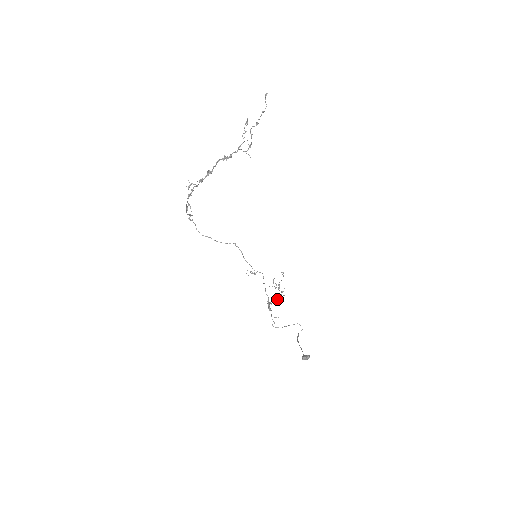
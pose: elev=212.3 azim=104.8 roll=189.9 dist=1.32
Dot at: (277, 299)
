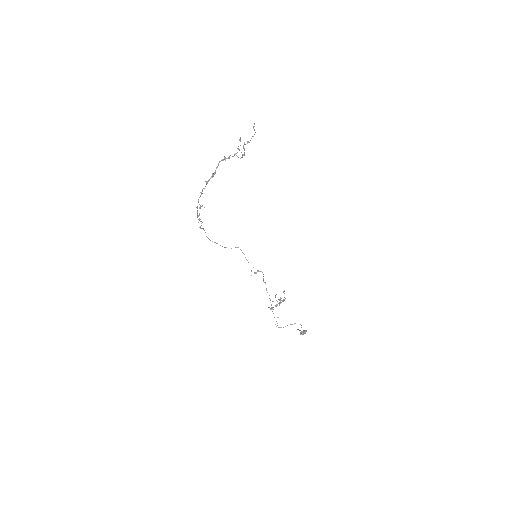
Dot at: occluded
